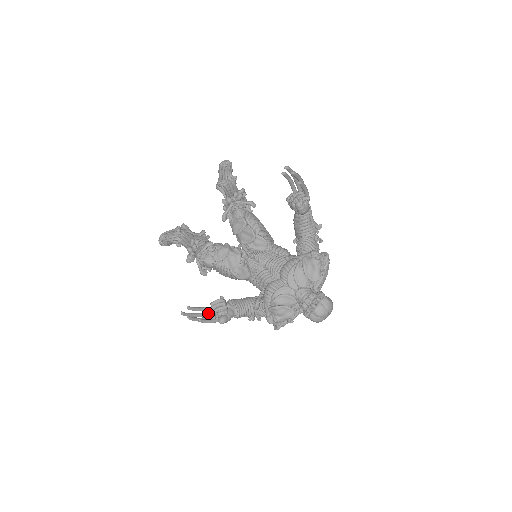
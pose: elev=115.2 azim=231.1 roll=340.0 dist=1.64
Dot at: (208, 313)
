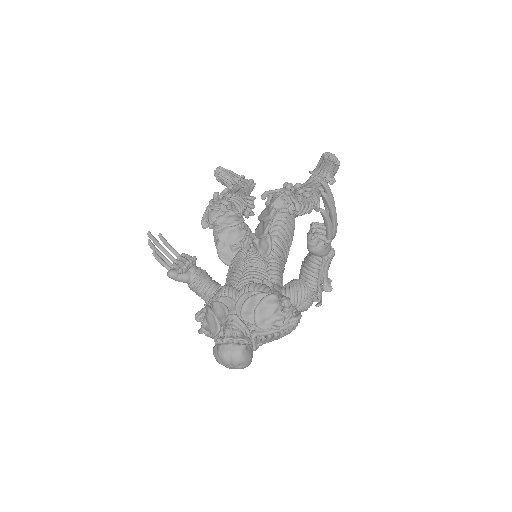
Dot at: (174, 258)
